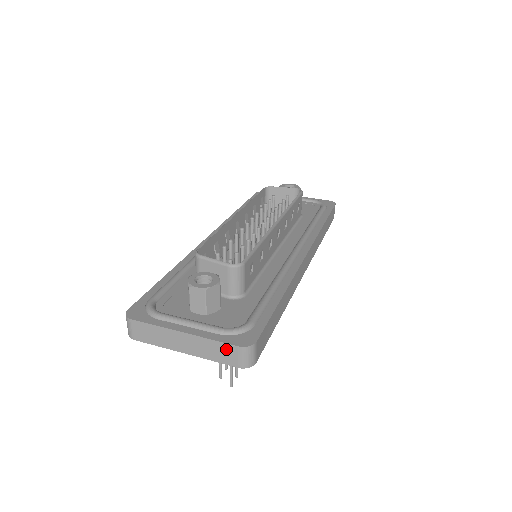
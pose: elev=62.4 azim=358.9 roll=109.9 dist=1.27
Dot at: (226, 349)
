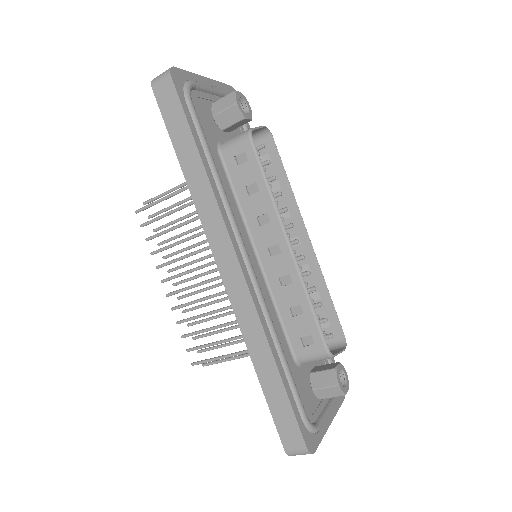
Dot at: occluded
